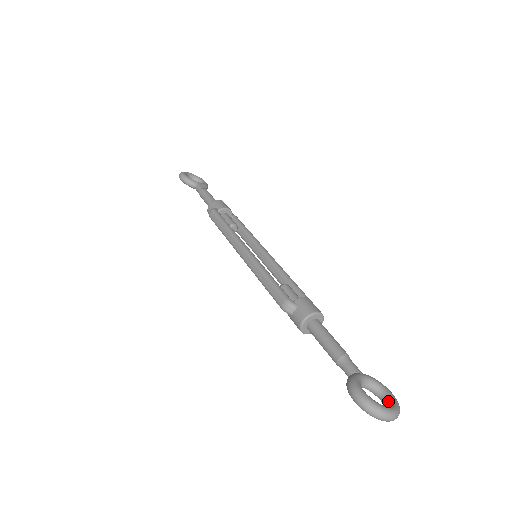
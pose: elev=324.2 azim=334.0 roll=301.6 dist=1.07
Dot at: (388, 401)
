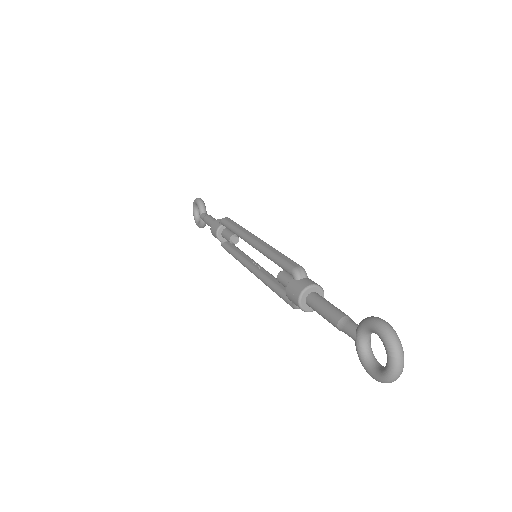
Dot at: occluded
